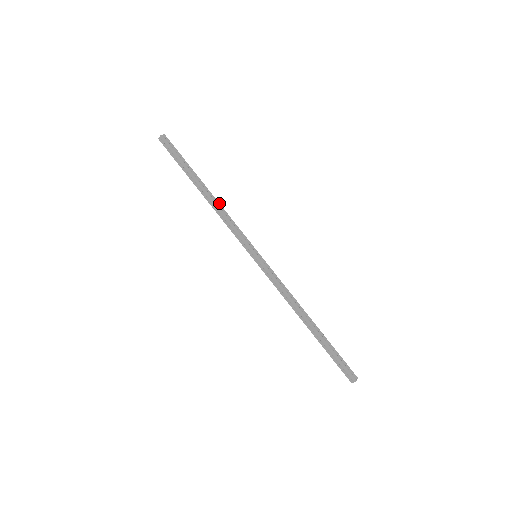
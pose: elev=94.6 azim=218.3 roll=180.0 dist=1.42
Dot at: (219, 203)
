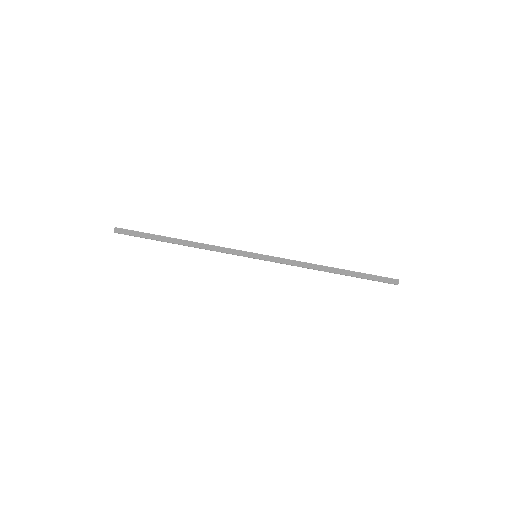
Dot at: (197, 242)
